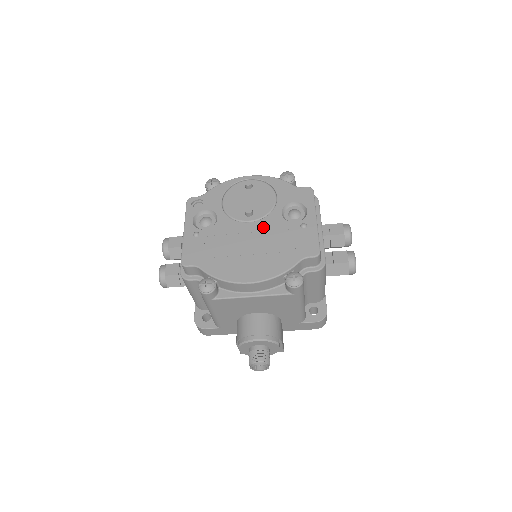
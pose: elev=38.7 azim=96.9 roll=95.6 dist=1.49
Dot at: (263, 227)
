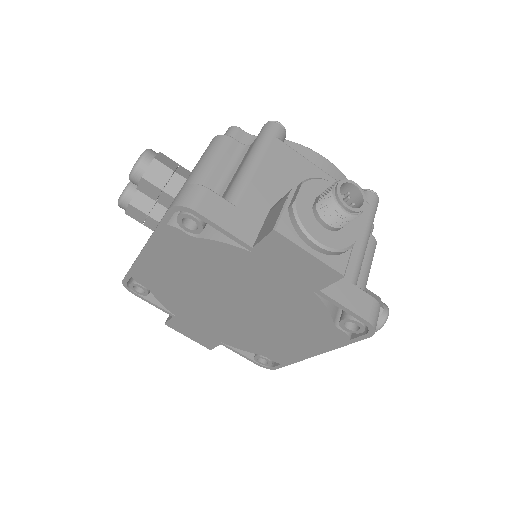
Dot at: occluded
